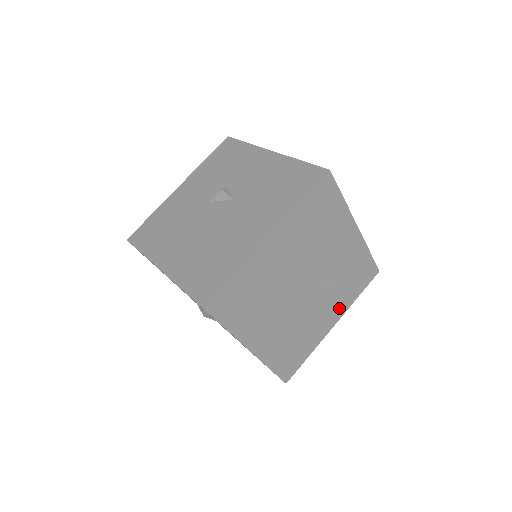
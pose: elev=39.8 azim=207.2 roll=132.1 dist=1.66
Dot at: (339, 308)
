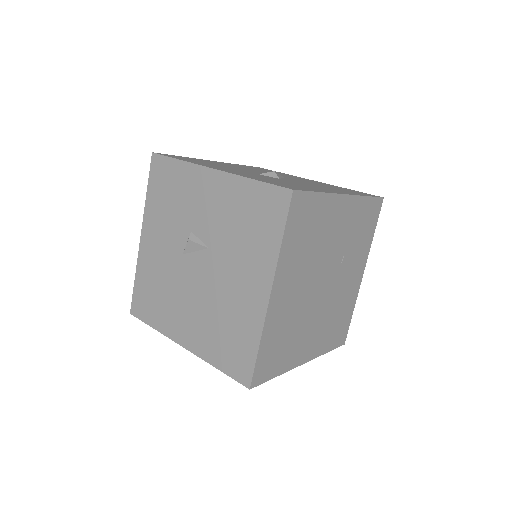
Dot at: (361, 260)
